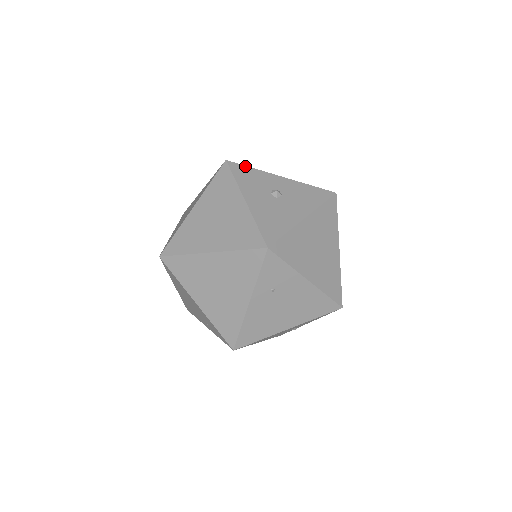
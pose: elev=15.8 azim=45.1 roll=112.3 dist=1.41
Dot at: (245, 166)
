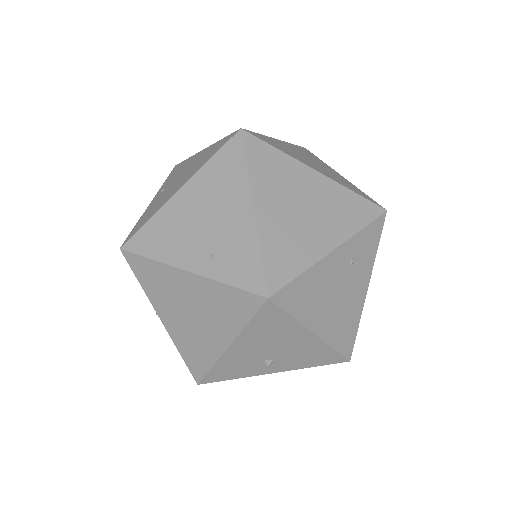
Dot at: occluded
